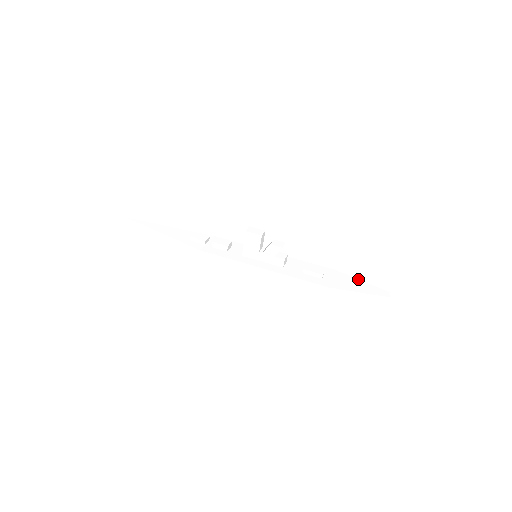
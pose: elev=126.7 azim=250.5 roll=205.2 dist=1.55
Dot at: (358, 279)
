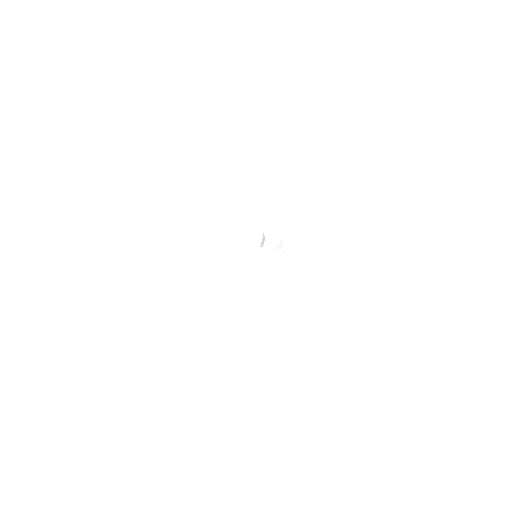
Dot at: occluded
